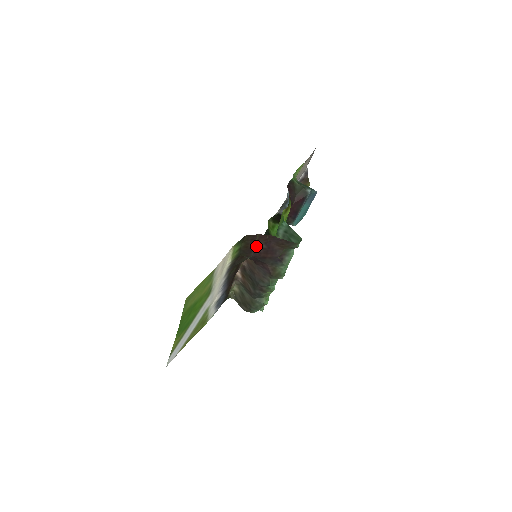
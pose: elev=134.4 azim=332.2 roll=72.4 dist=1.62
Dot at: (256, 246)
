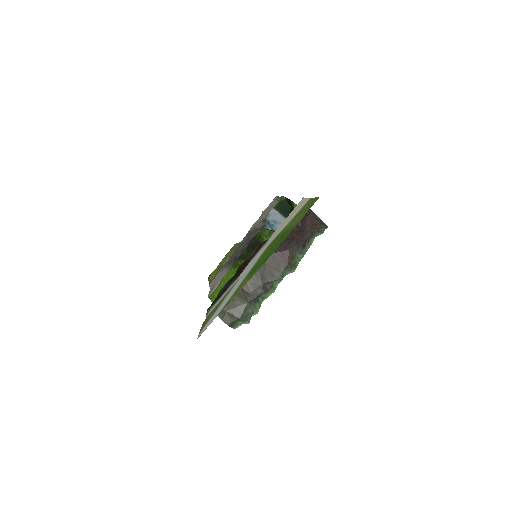
Dot at: occluded
